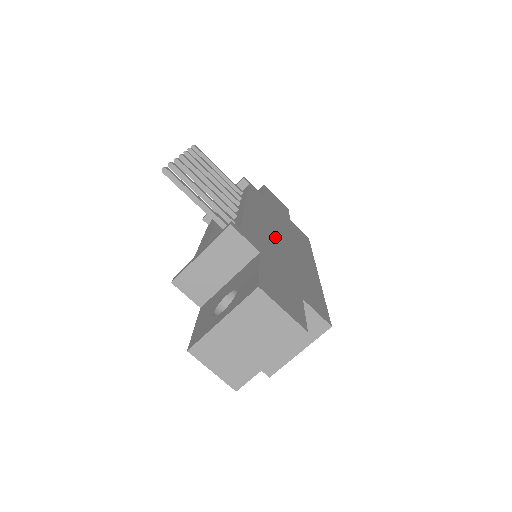
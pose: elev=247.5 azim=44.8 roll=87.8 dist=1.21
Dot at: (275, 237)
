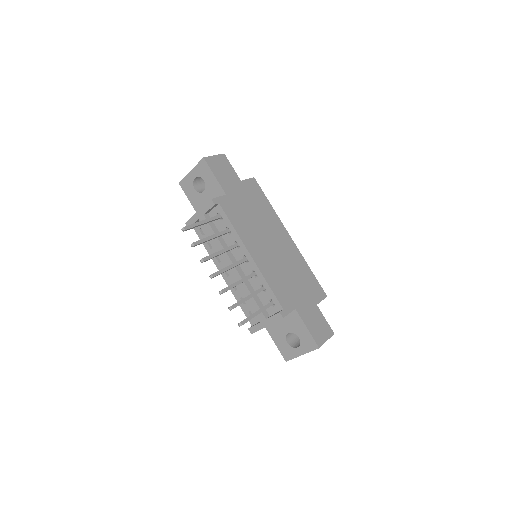
Dot at: (275, 259)
